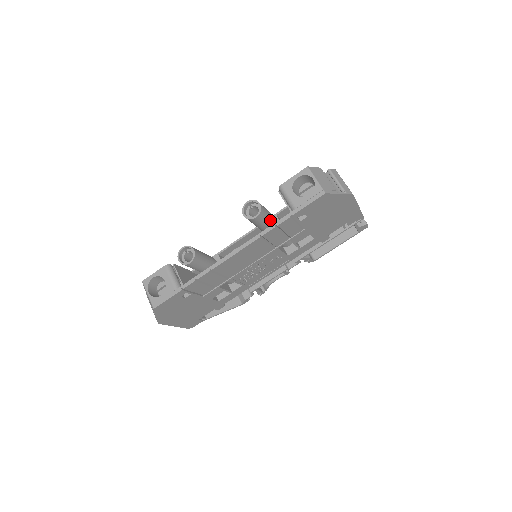
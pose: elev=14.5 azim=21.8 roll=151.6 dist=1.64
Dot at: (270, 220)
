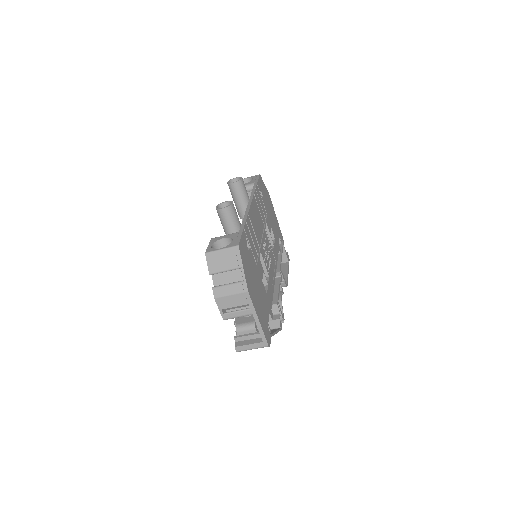
Dot at: occluded
